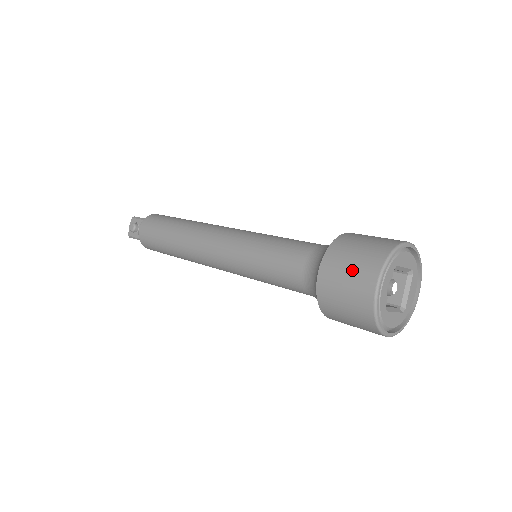
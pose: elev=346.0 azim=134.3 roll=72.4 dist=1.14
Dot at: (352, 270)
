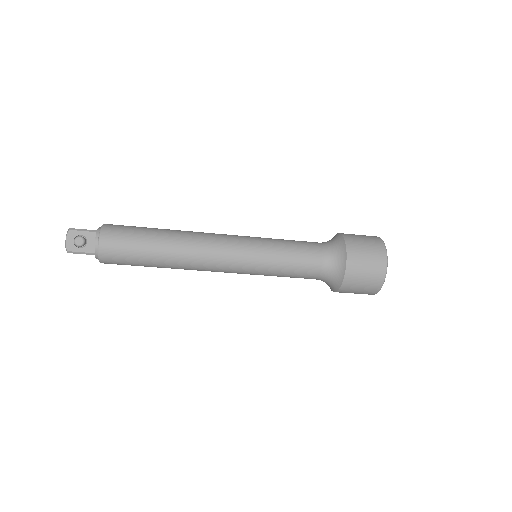
Dot at: (370, 259)
